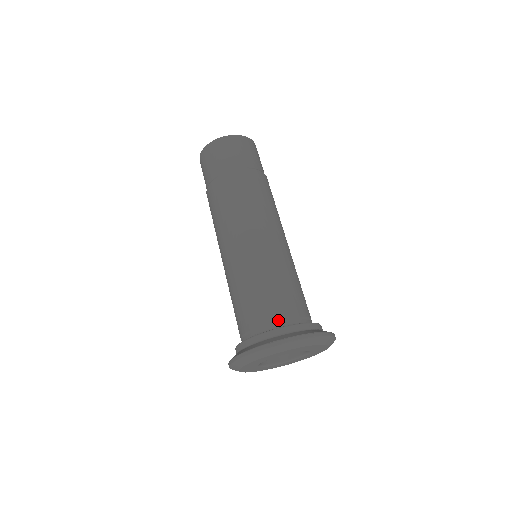
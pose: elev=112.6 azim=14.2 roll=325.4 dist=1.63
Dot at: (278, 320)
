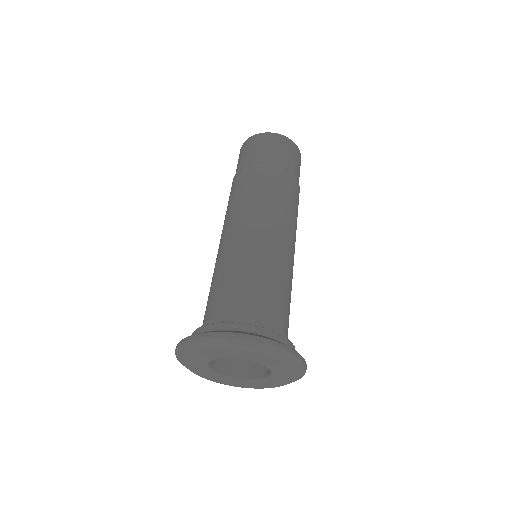
Dot at: (258, 319)
